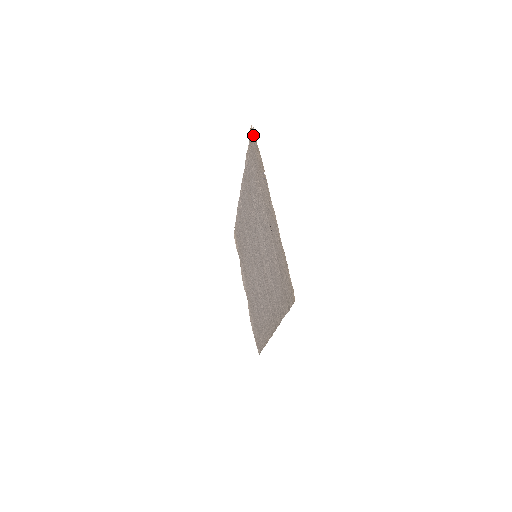
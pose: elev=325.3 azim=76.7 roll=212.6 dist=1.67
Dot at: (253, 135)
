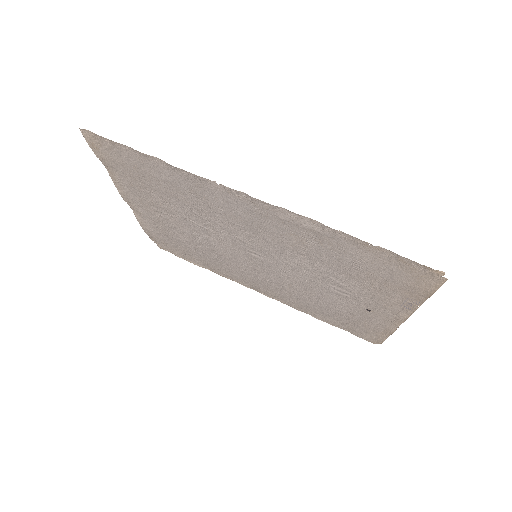
Dot at: (432, 277)
